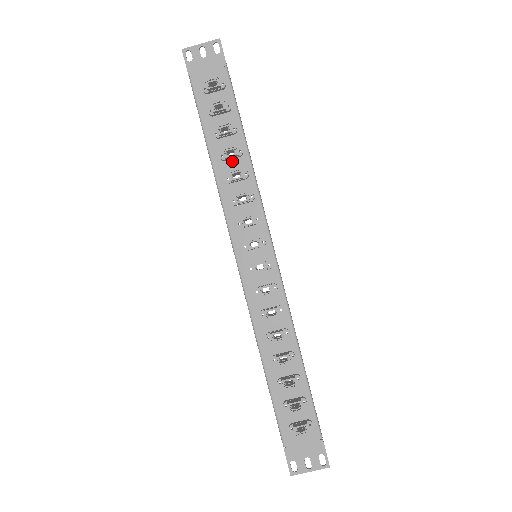
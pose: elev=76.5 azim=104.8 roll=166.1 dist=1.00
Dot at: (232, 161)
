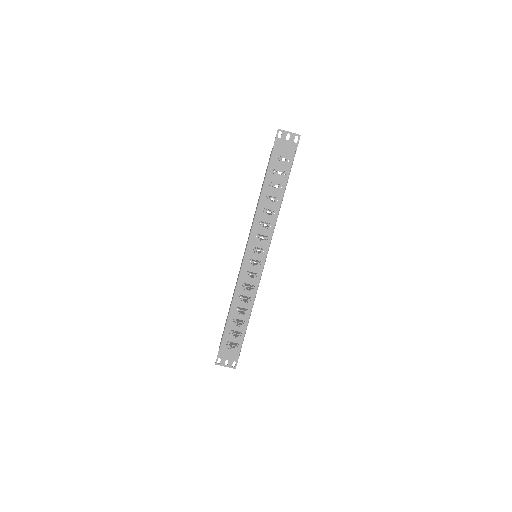
Dot at: (271, 203)
